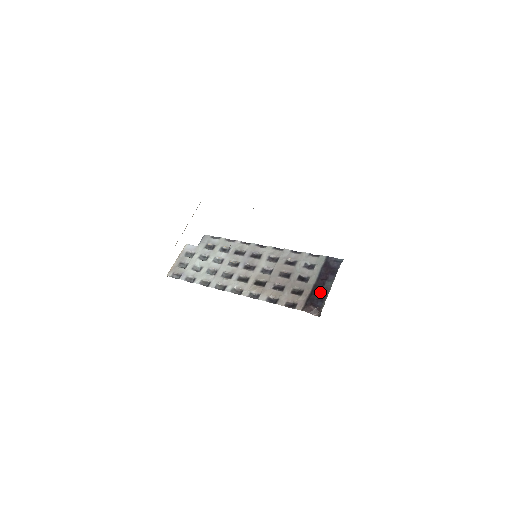
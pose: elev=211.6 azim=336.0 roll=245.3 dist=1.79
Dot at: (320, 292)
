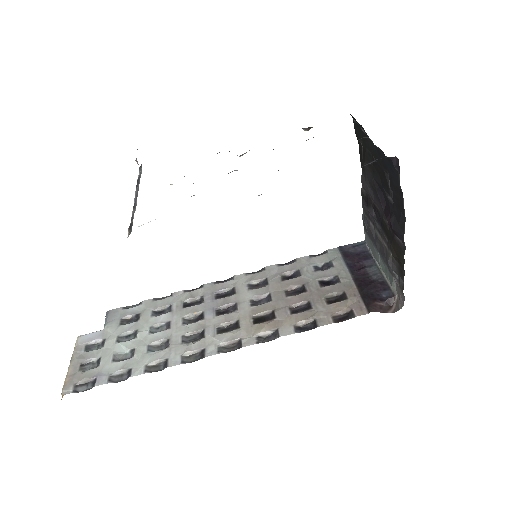
Dot at: (372, 282)
